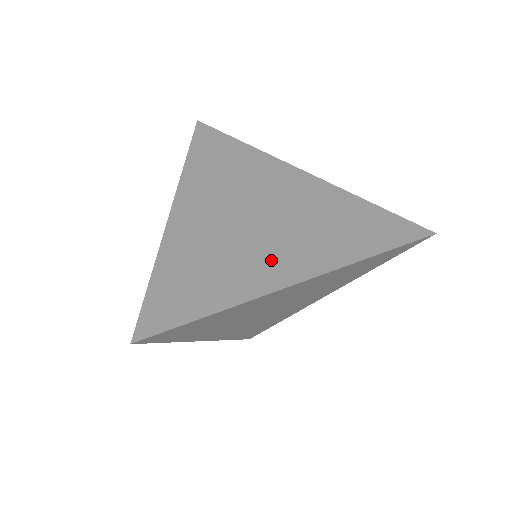
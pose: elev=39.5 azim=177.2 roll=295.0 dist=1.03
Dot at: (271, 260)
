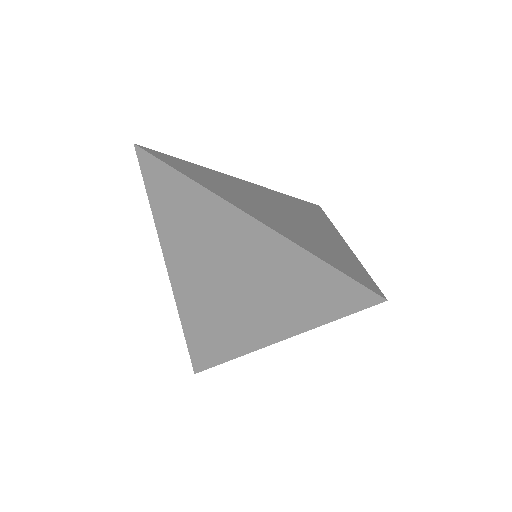
Dot at: (251, 206)
